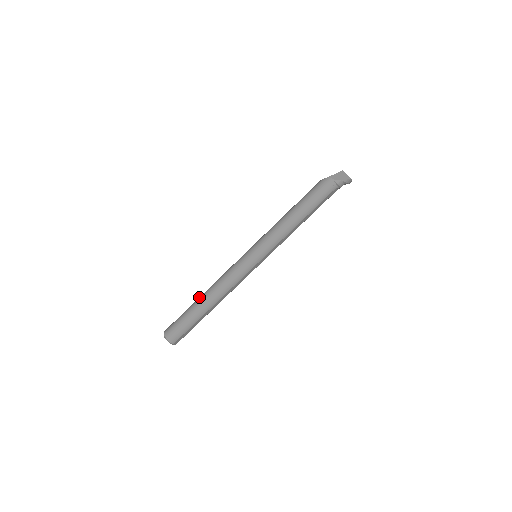
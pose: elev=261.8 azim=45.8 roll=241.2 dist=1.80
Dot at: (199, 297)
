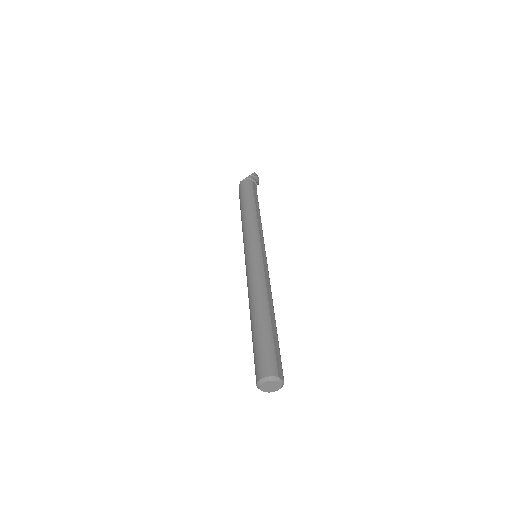
Dot at: occluded
